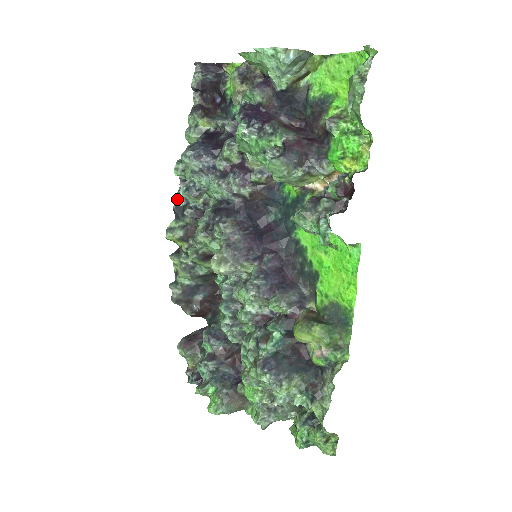
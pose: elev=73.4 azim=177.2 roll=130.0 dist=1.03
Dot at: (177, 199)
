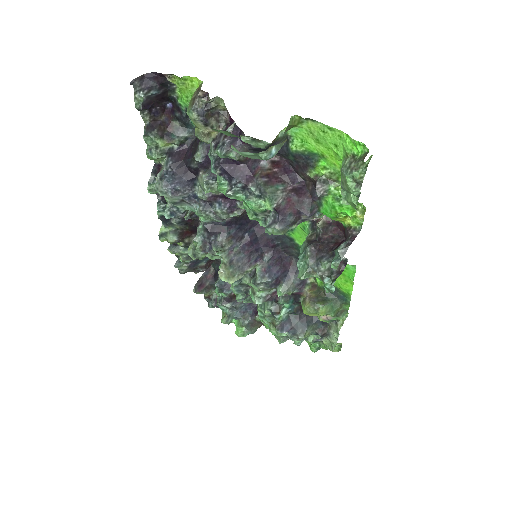
Dot at: (159, 211)
